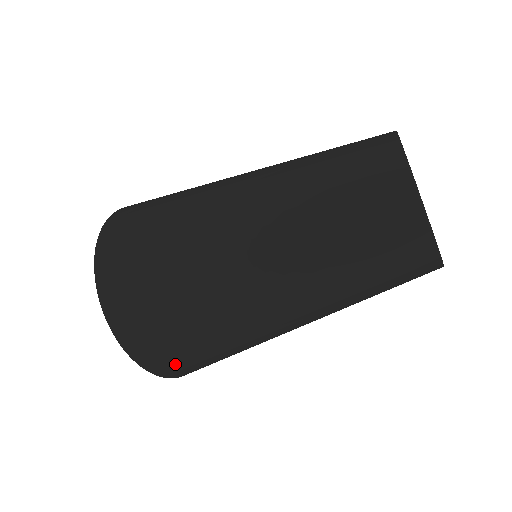
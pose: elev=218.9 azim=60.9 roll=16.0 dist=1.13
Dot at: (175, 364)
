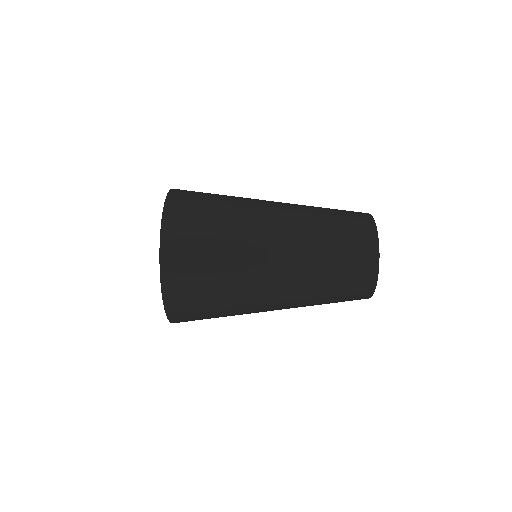
Dot at: (185, 304)
